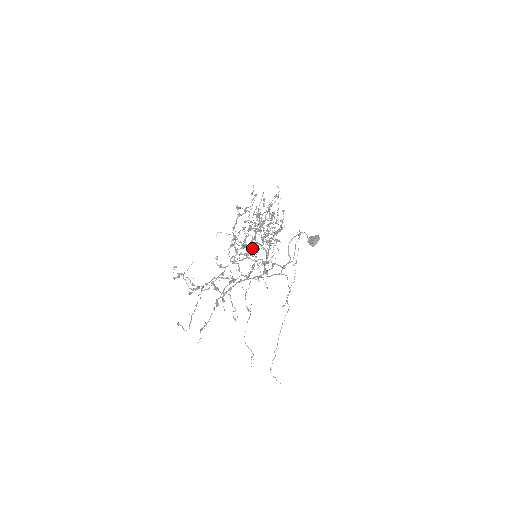
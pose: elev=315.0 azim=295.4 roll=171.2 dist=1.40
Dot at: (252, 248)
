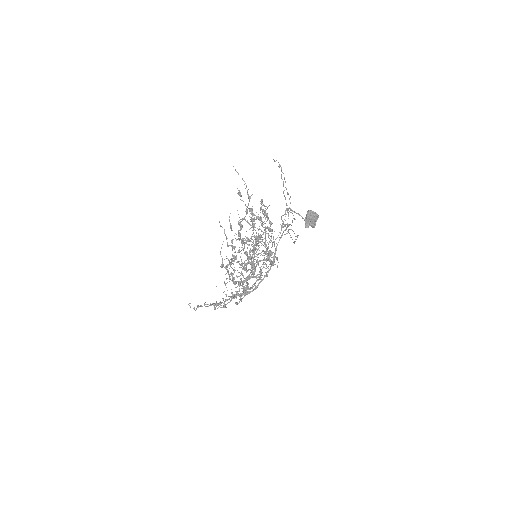
Dot at: occluded
